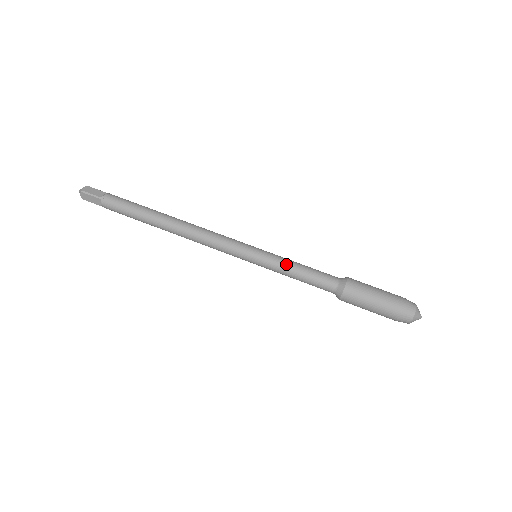
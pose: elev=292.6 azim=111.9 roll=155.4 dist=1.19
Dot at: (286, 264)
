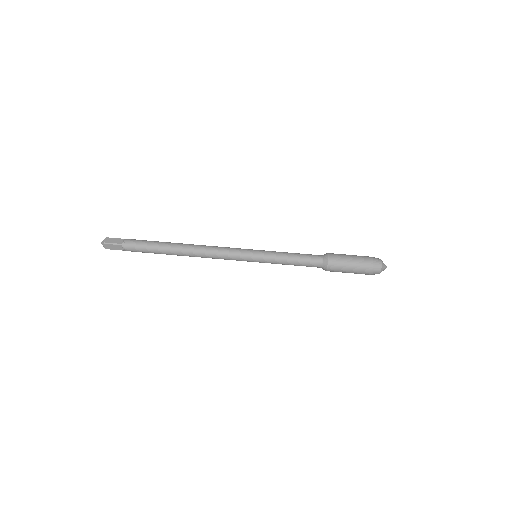
Dot at: (281, 256)
